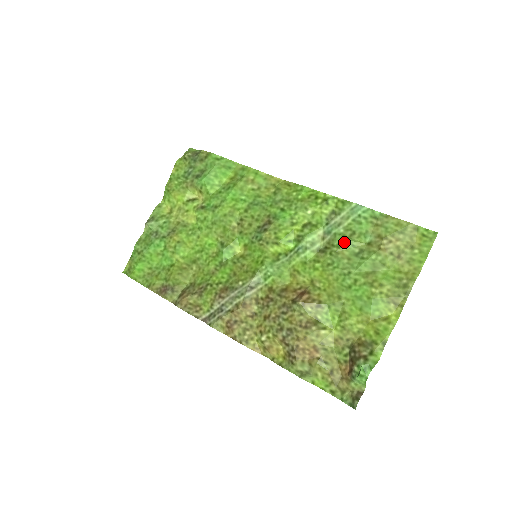
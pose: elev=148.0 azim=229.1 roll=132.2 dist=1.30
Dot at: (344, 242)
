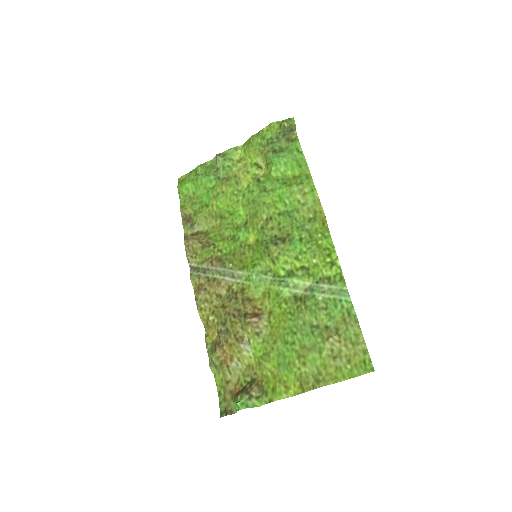
Dot at: (312, 309)
